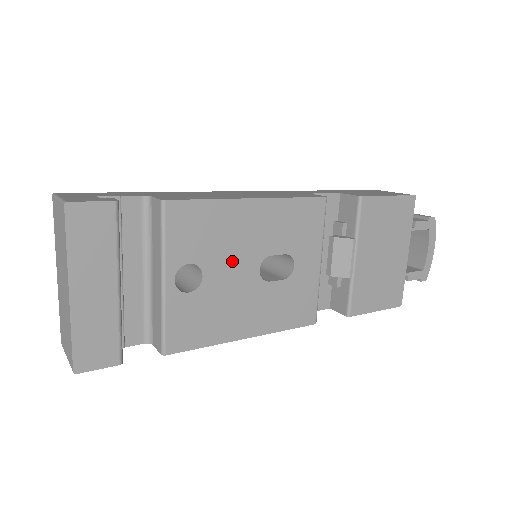
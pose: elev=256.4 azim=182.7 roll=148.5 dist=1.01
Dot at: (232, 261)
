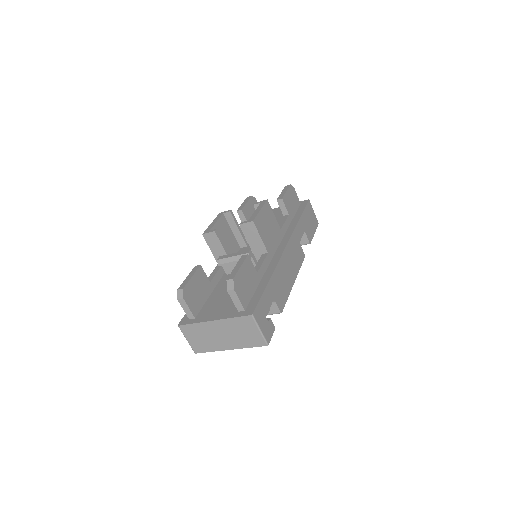
Dot at: occluded
